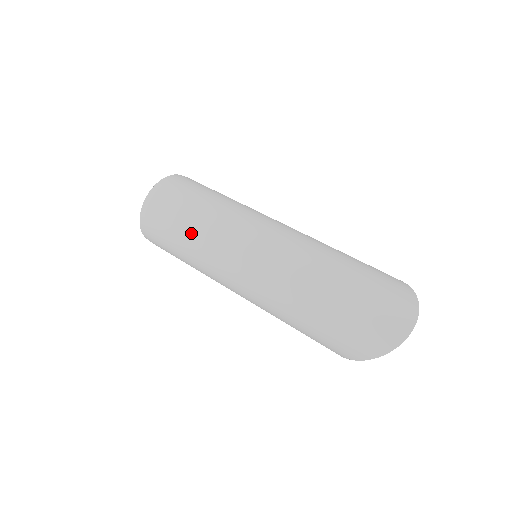
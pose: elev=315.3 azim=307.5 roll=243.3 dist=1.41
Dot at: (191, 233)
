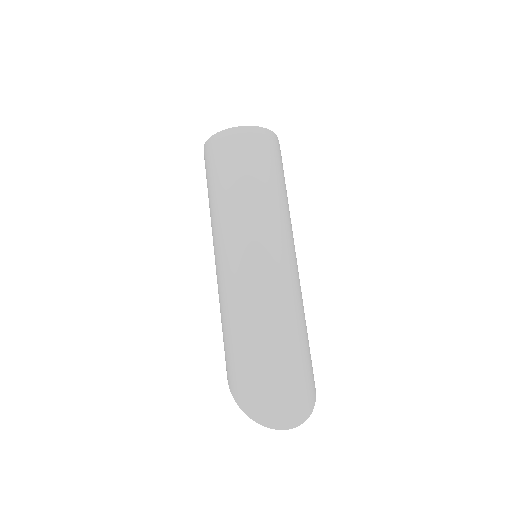
Dot at: (238, 193)
